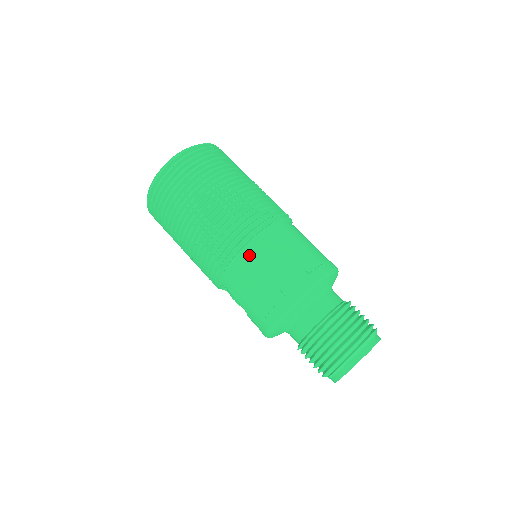
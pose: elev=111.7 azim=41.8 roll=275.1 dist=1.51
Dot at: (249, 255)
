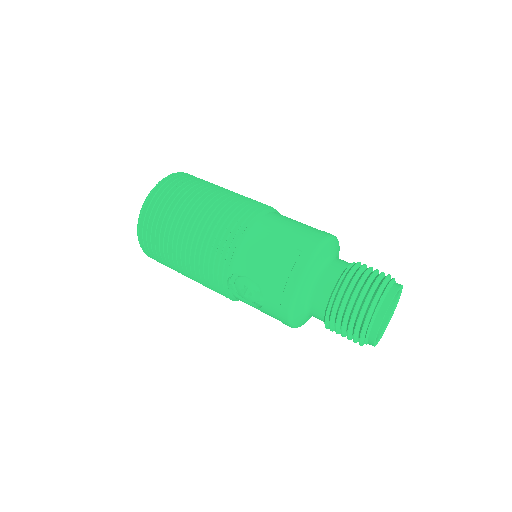
Dot at: (256, 230)
